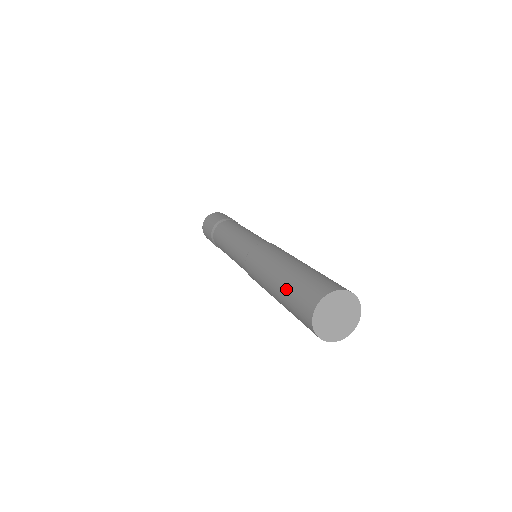
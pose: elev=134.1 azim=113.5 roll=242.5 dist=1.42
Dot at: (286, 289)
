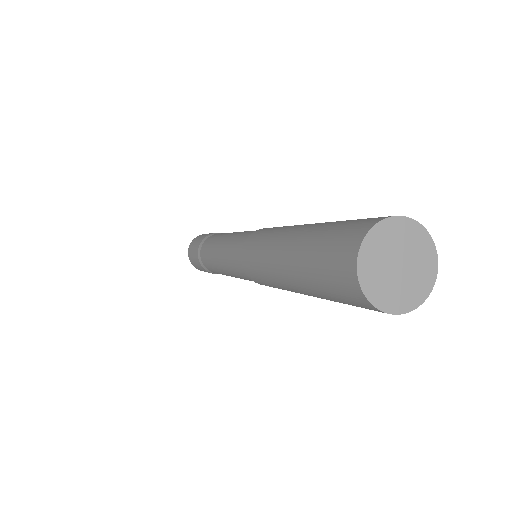
Dot at: (302, 264)
